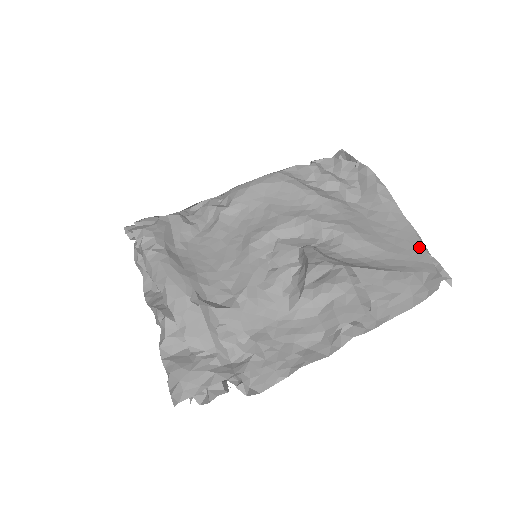
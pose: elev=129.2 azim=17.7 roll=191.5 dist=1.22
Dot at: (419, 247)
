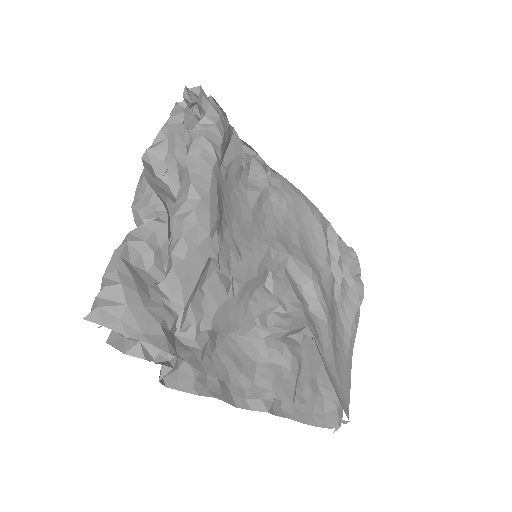
Dot at: (349, 386)
